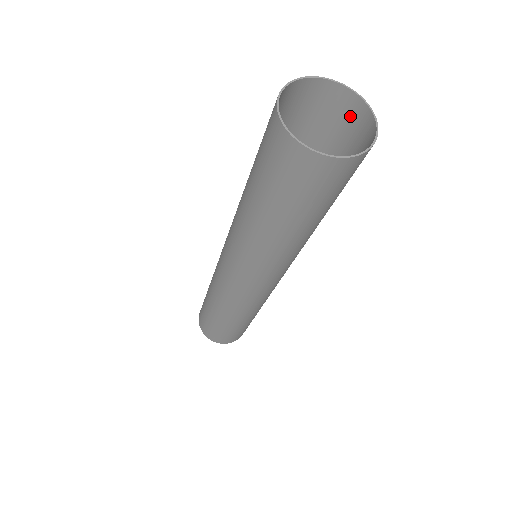
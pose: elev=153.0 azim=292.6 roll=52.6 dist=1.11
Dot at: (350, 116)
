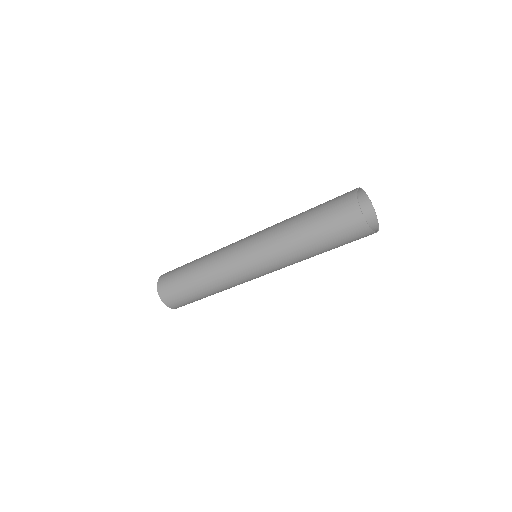
Dot at: occluded
